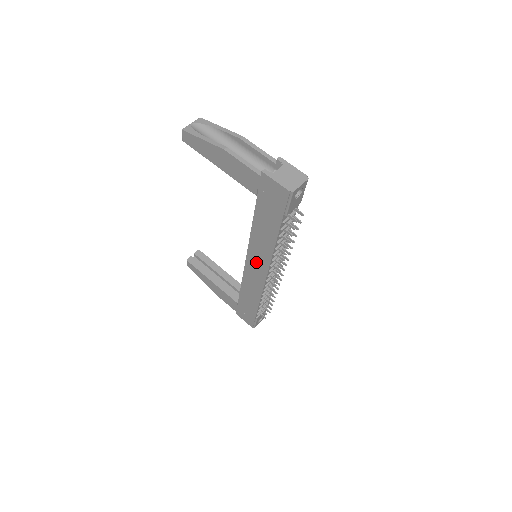
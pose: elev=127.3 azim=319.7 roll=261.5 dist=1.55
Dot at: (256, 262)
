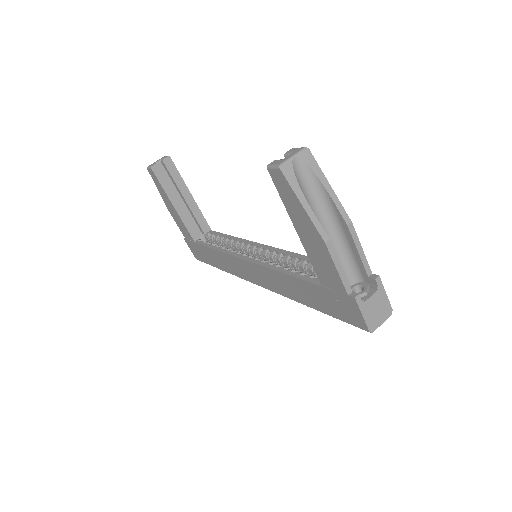
Dot at: (257, 274)
